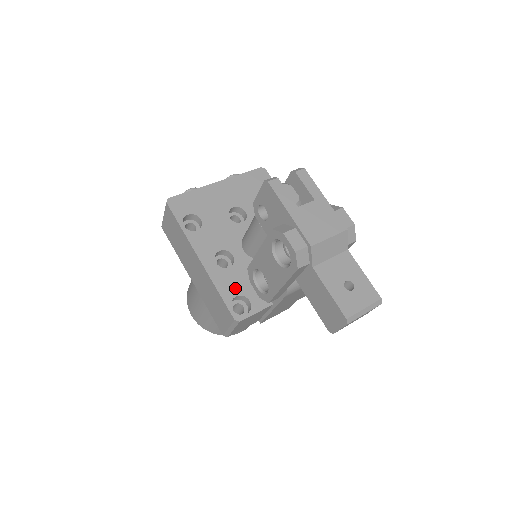
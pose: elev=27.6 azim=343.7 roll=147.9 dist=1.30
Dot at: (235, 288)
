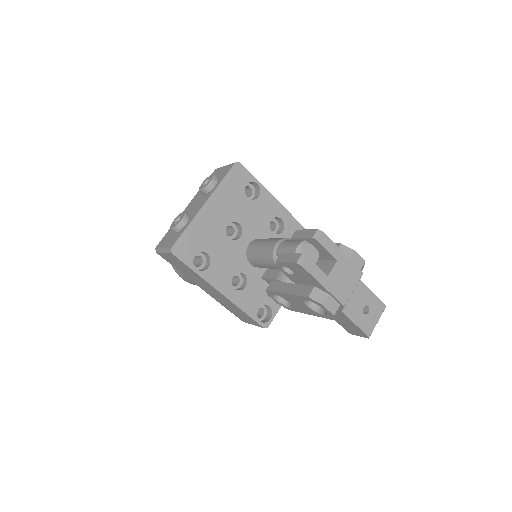
Dot at: (256, 302)
